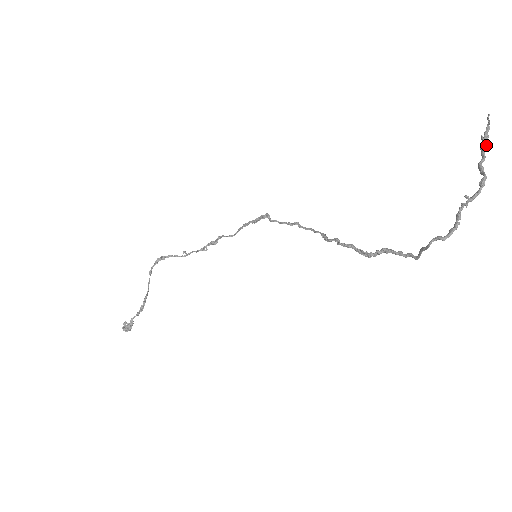
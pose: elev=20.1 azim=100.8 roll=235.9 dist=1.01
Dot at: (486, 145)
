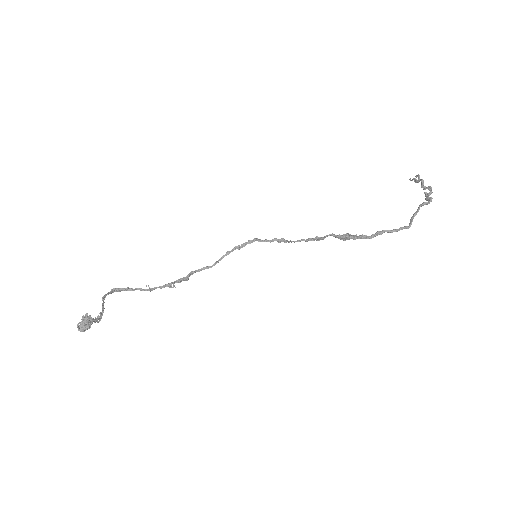
Dot at: (419, 181)
